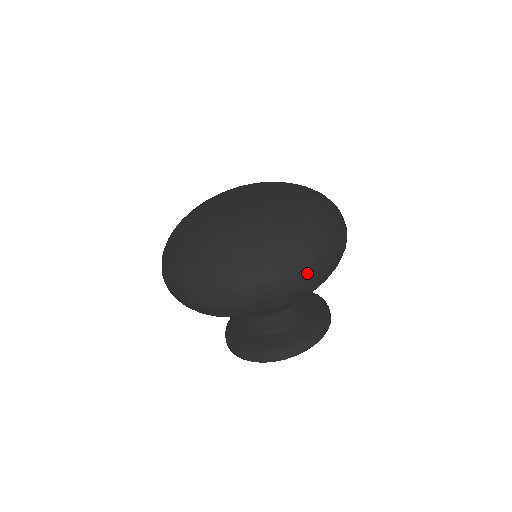
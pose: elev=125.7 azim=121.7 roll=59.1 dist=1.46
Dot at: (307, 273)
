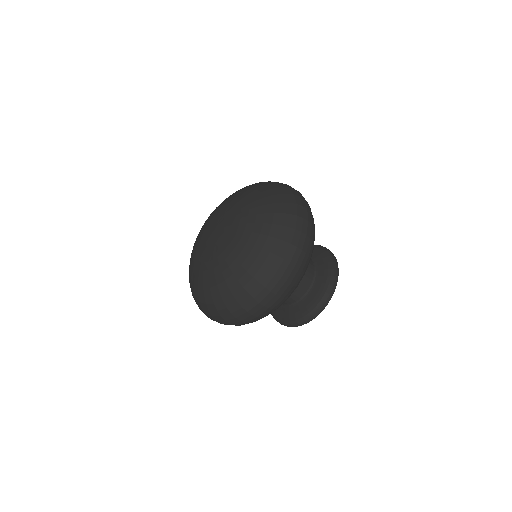
Dot at: (277, 291)
